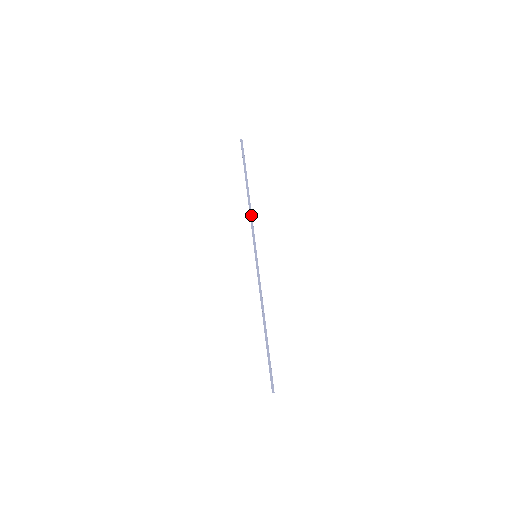
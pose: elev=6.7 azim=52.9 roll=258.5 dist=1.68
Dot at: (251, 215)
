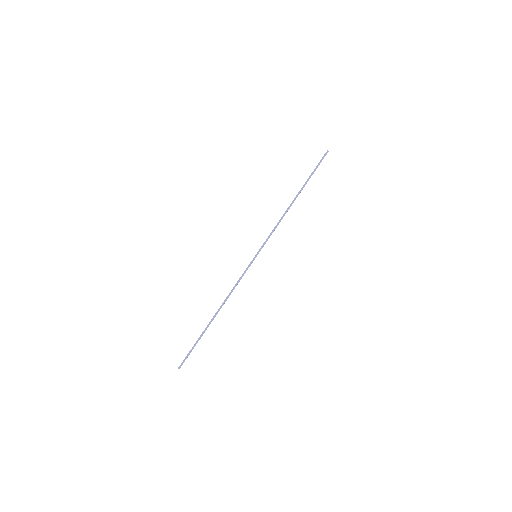
Dot at: occluded
